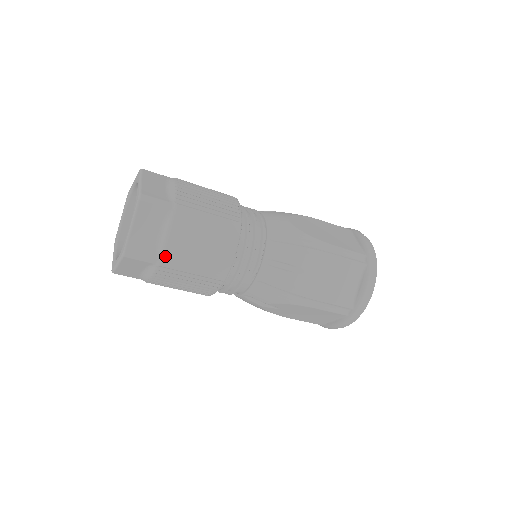
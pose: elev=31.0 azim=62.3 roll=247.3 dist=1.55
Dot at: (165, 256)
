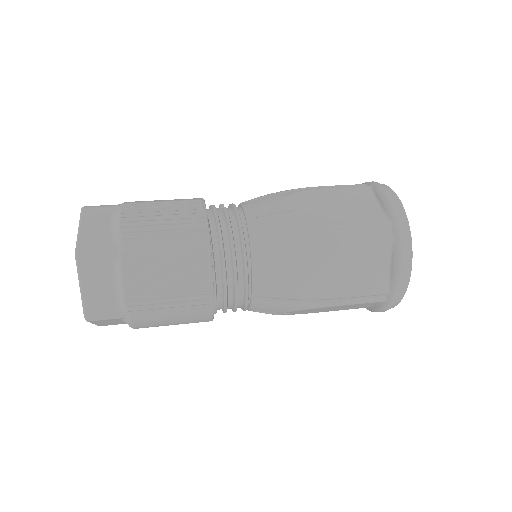
Dot at: occluded
